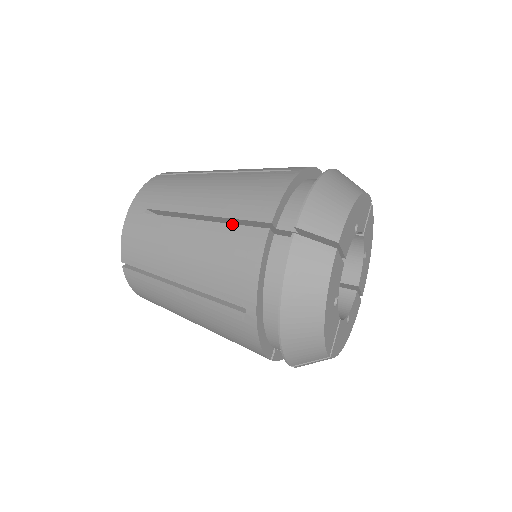
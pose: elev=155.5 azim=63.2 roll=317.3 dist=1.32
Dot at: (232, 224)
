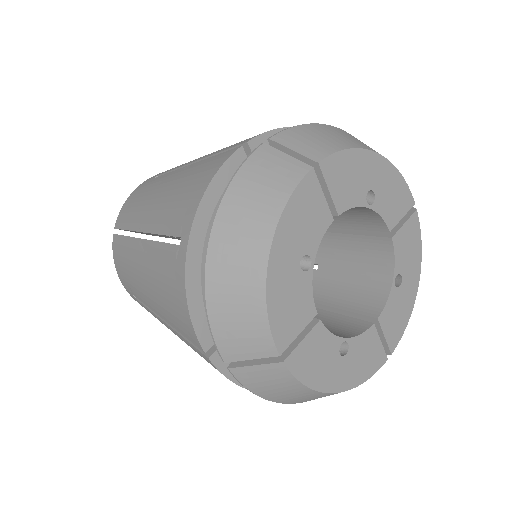
Dot at: (212, 156)
